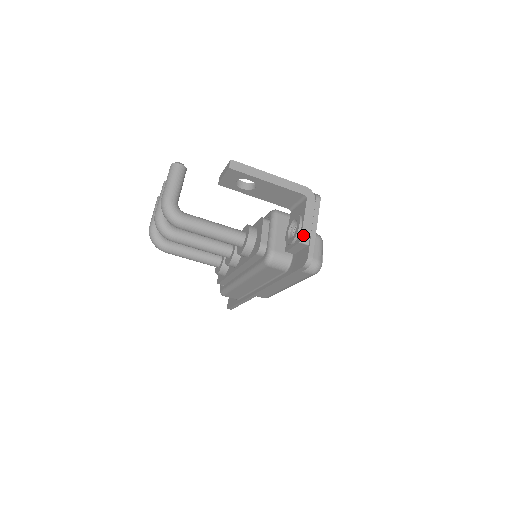
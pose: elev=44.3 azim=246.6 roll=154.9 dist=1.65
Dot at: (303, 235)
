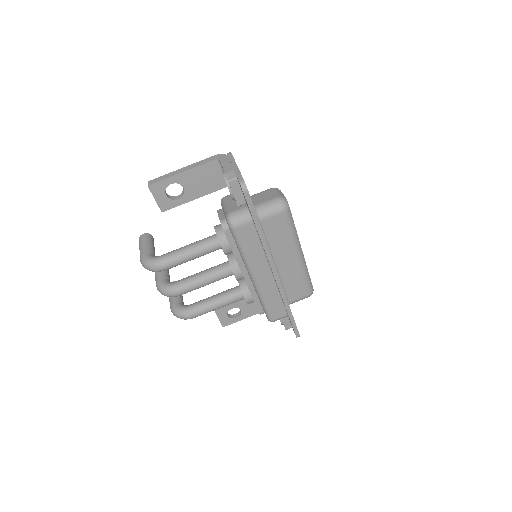
Dot at: (228, 176)
